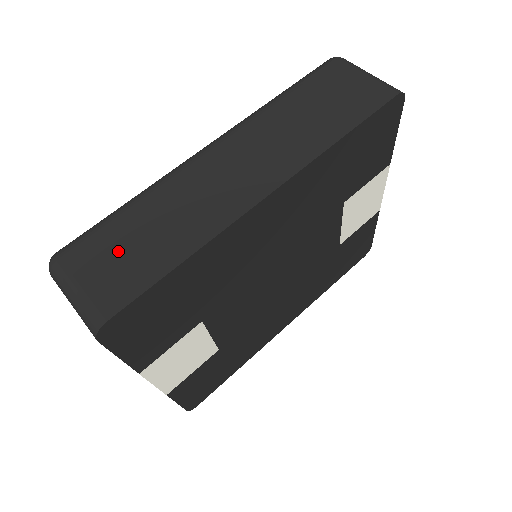
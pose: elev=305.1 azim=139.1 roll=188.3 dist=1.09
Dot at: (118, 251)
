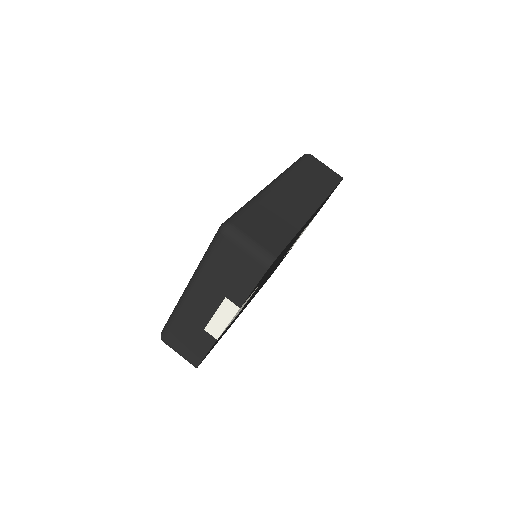
Dot at: (263, 225)
